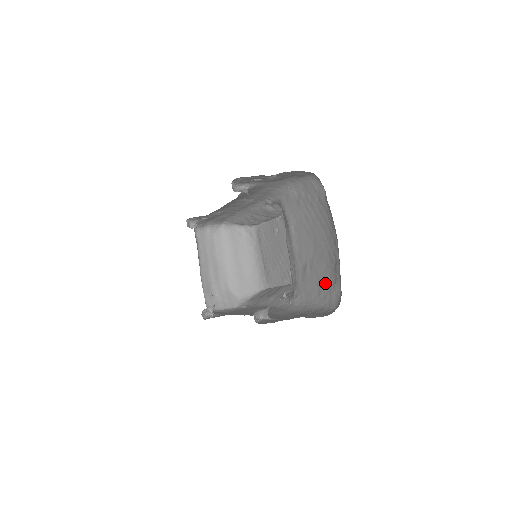
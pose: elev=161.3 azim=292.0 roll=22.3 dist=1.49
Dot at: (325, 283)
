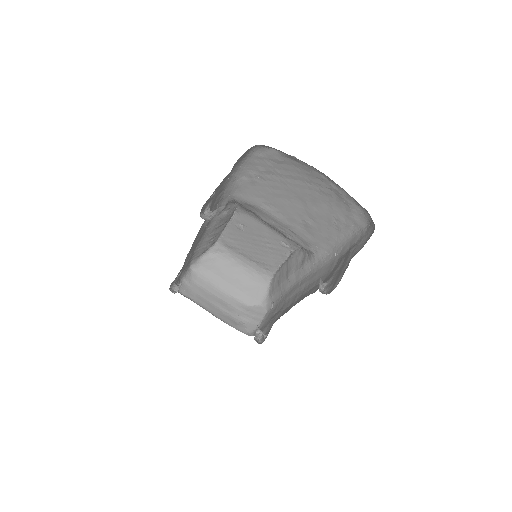
Dot at: (338, 217)
